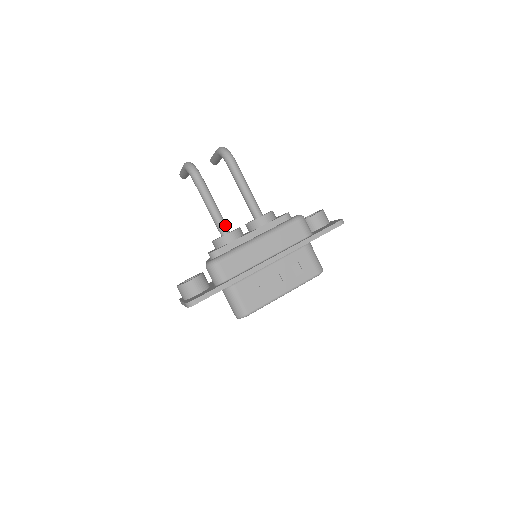
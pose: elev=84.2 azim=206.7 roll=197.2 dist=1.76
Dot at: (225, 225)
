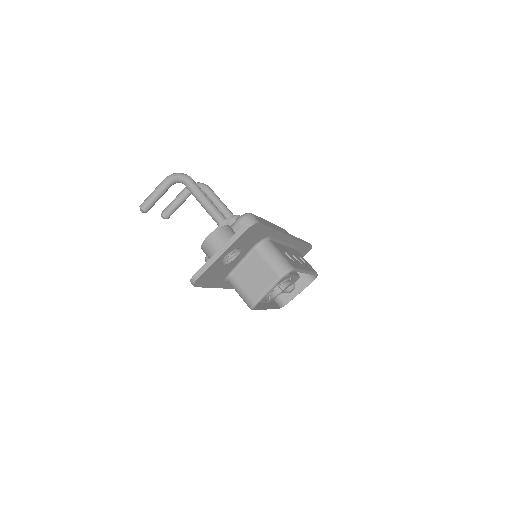
Dot at: (225, 218)
